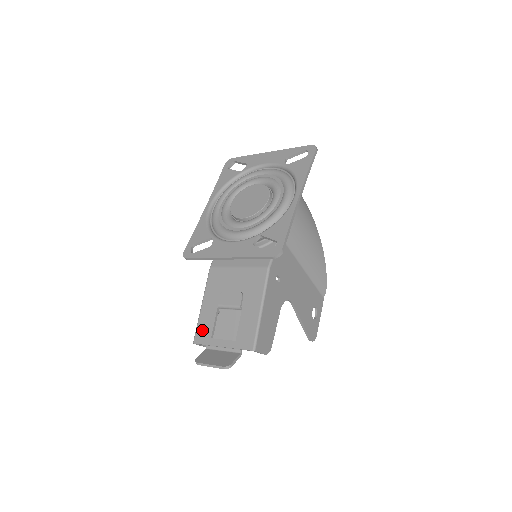
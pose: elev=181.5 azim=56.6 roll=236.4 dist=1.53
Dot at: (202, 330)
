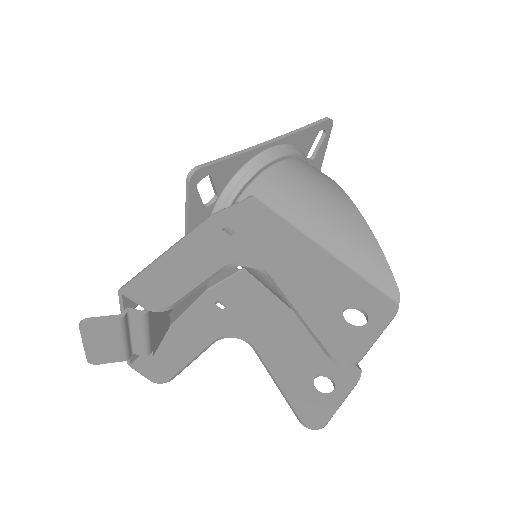
Dot at: occluded
